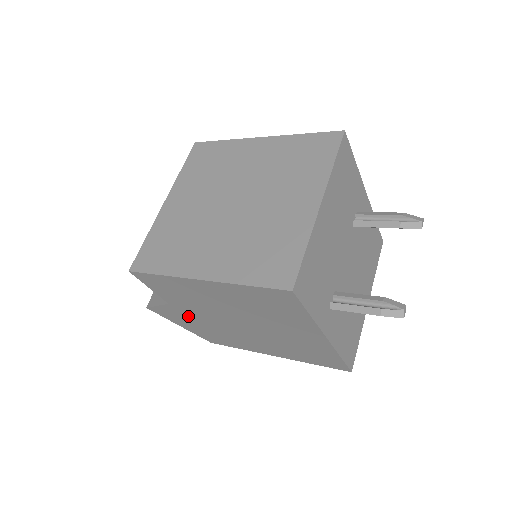
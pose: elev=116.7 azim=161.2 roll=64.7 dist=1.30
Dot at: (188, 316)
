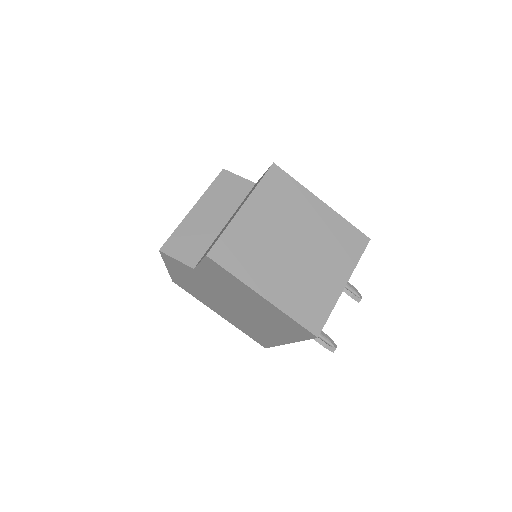
Dot at: (194, 277)
